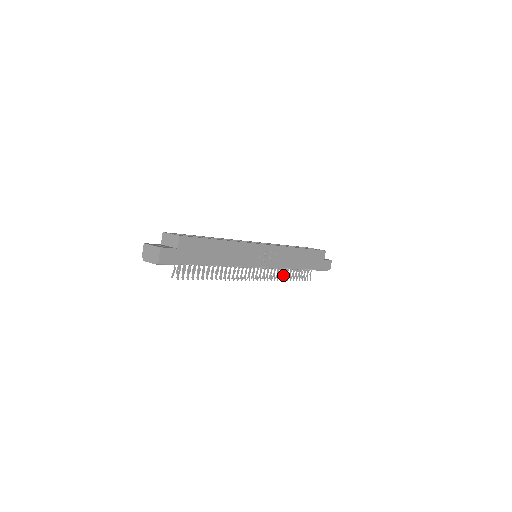
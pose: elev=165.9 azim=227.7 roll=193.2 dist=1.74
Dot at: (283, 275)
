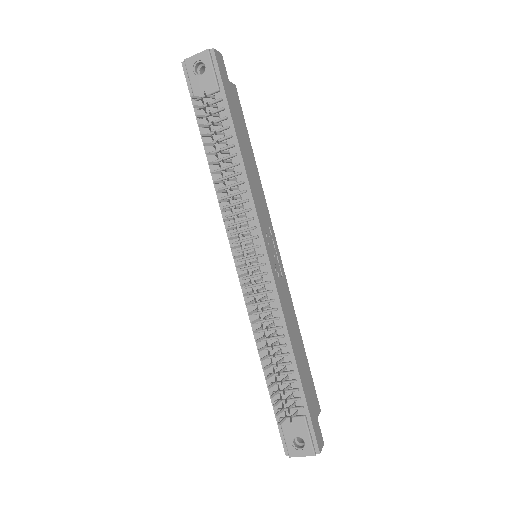
Dot at: occluded
